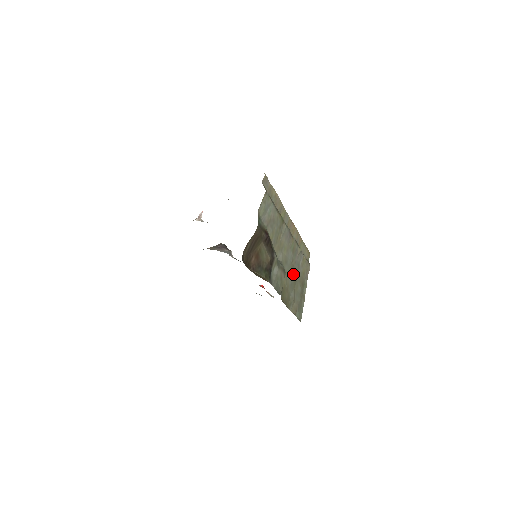
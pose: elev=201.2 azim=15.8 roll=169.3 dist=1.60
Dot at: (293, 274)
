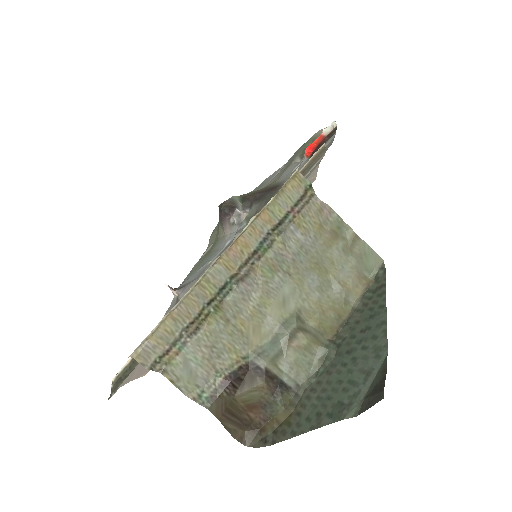
Dot at: (308, 274)
